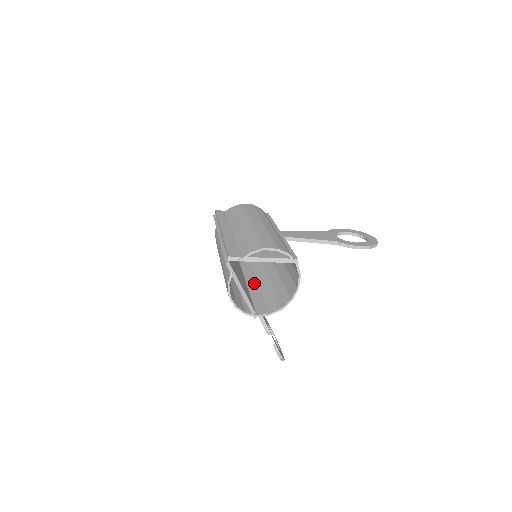
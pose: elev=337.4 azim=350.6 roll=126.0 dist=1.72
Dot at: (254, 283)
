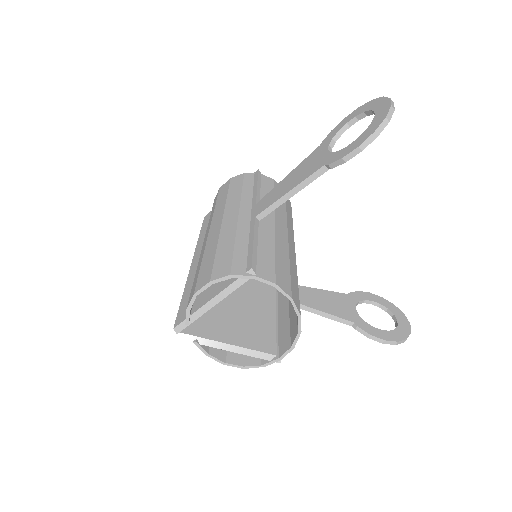
Dot at: occluded
